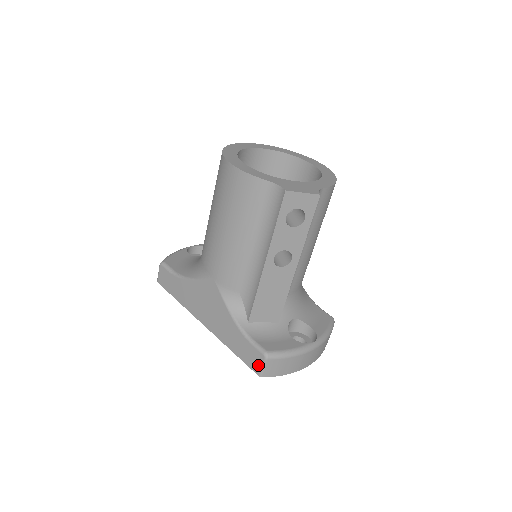
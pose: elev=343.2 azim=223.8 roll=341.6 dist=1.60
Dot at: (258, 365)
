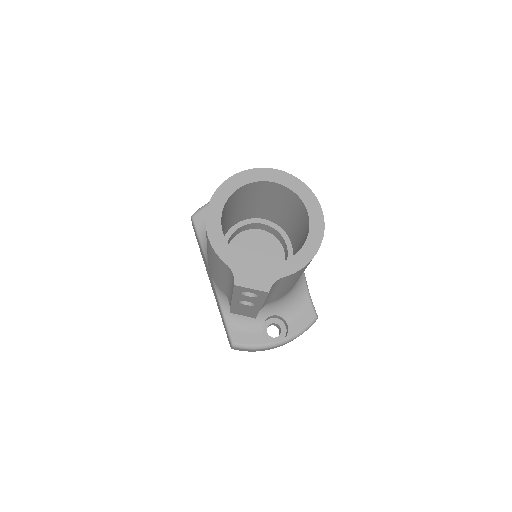
Dot at: occluded
